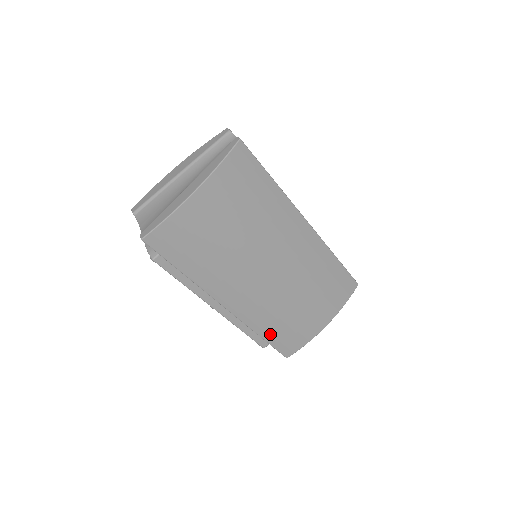
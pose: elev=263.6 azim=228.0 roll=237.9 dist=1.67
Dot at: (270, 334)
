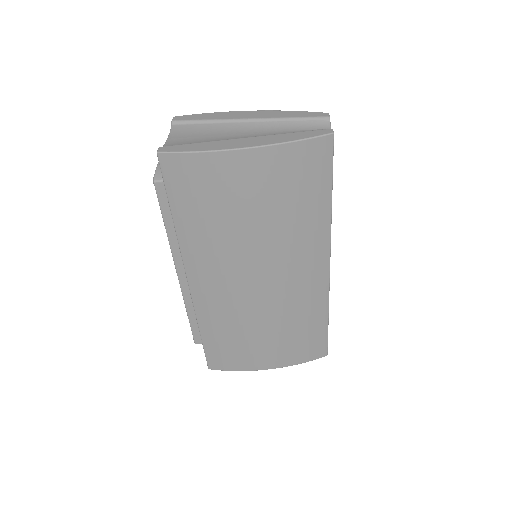
Dot at: (211, 337)
